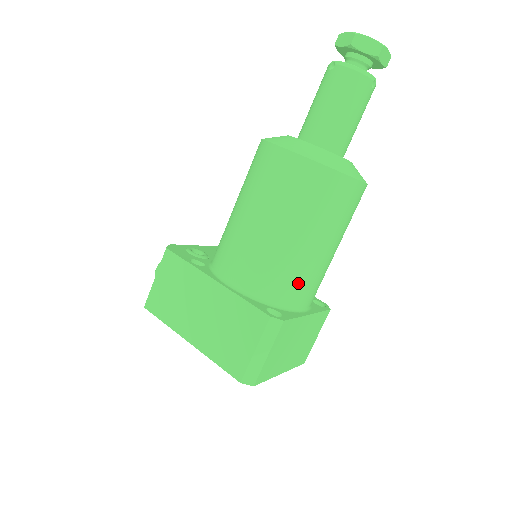
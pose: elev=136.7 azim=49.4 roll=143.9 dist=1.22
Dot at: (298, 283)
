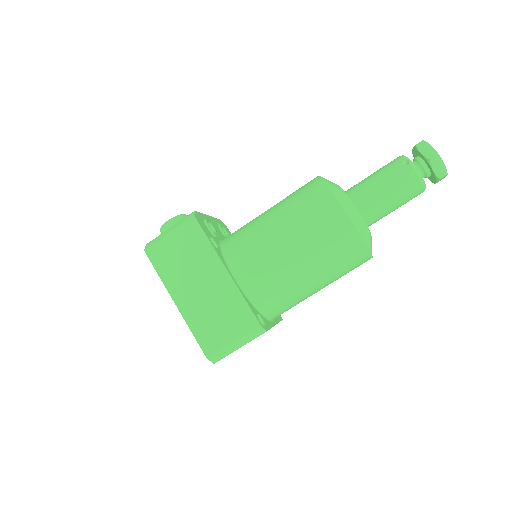
Dot at: (286, 304)
